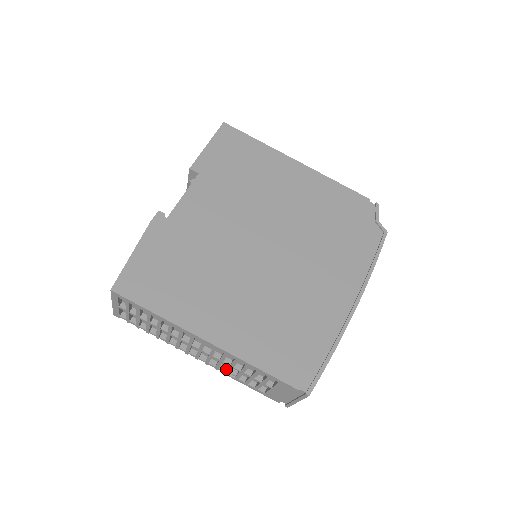
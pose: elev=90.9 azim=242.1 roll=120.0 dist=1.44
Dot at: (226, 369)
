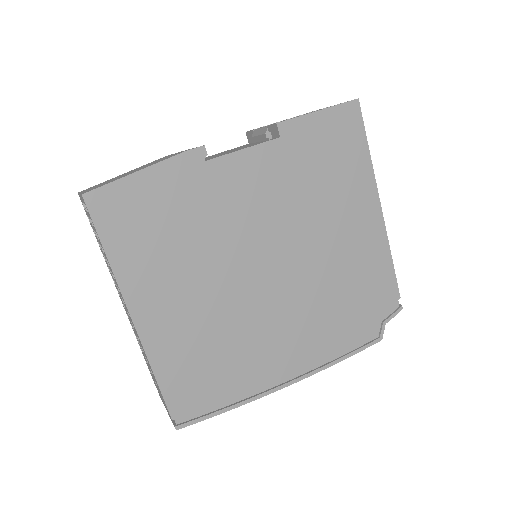
Dot at: occluded
